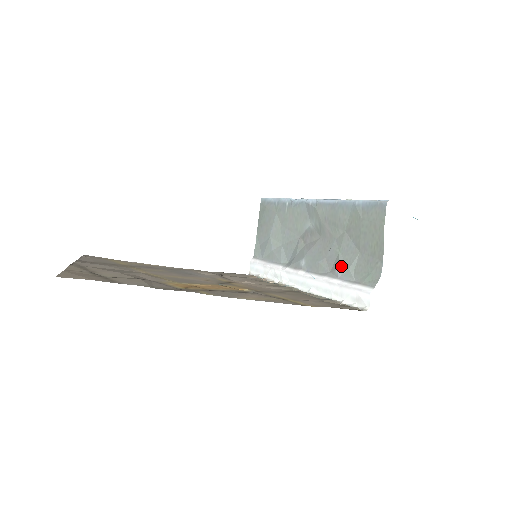
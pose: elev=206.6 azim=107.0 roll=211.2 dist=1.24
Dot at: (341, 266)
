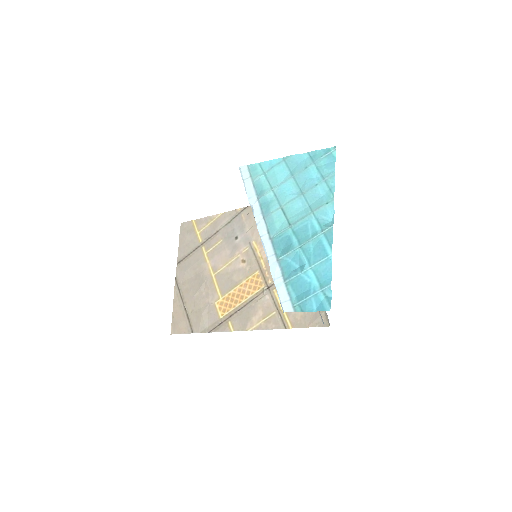
Dot at: occluded
